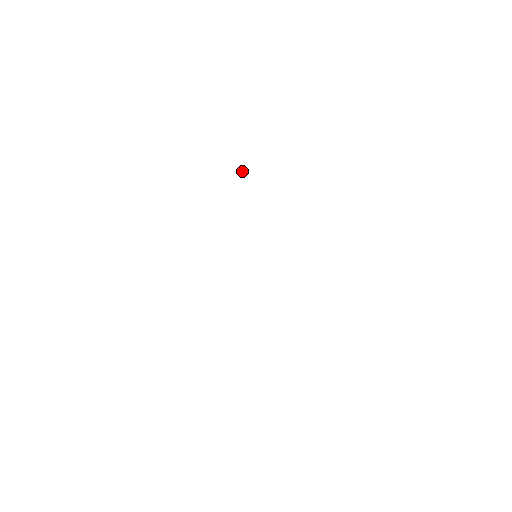
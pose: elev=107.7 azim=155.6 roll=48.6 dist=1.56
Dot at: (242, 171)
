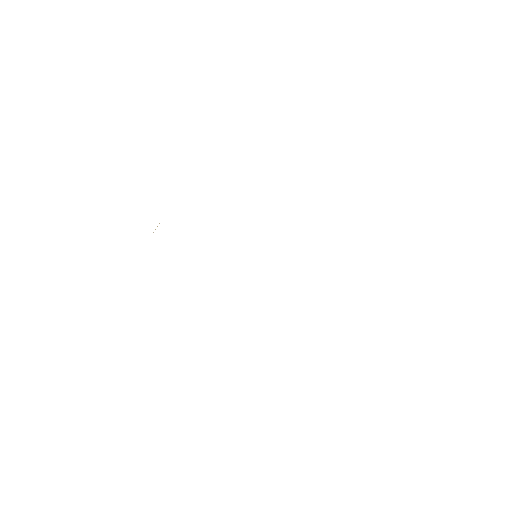
Dot at: occluded
